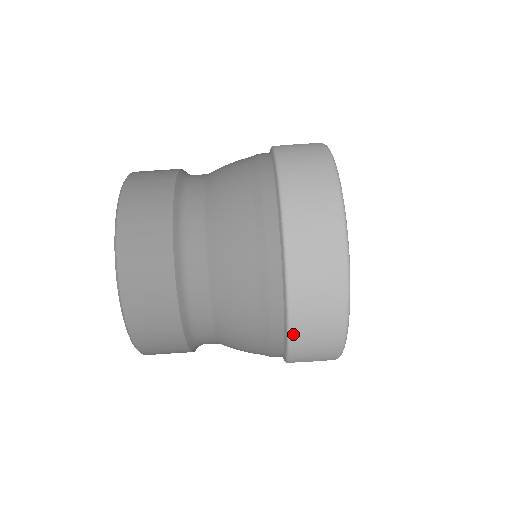
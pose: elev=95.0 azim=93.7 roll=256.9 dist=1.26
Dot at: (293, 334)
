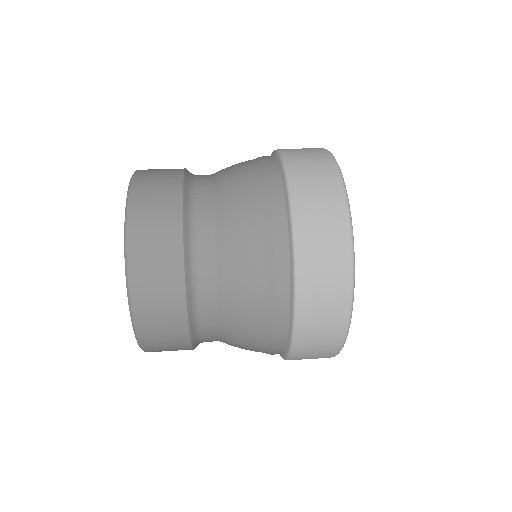
Dot at: (300, 288)
